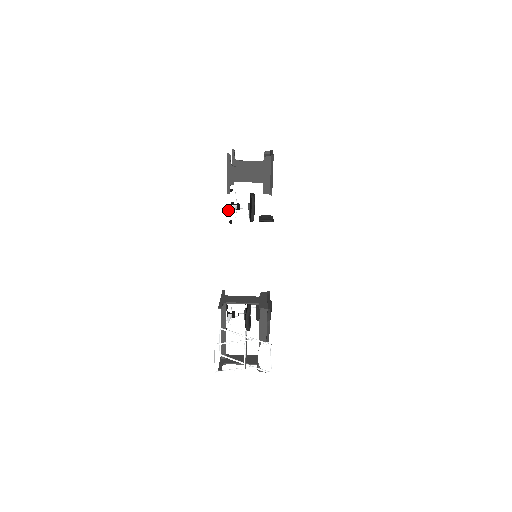
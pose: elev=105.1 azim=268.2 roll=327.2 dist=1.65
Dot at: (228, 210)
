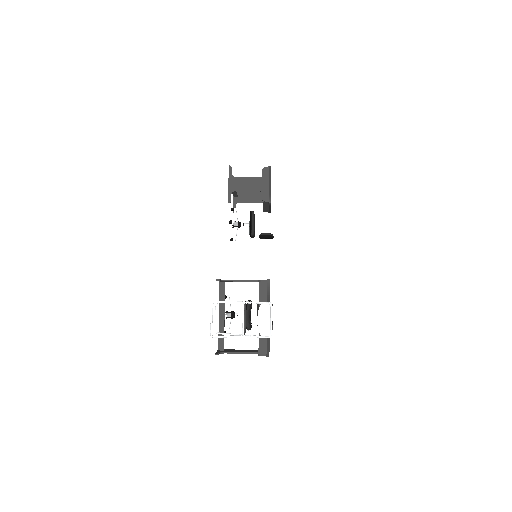
Dot at: (229, 222)
